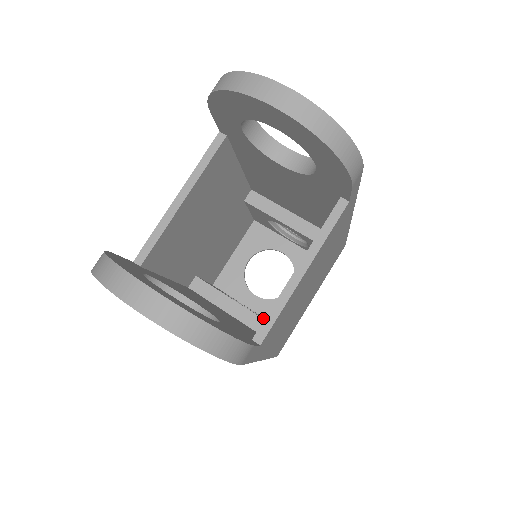
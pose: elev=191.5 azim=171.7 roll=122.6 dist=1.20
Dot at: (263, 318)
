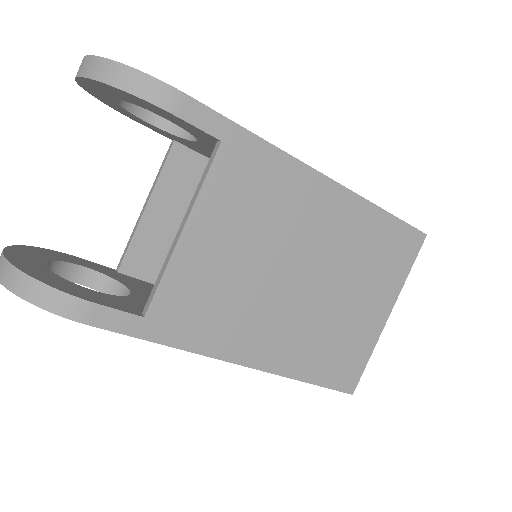
Dot at: occluded
